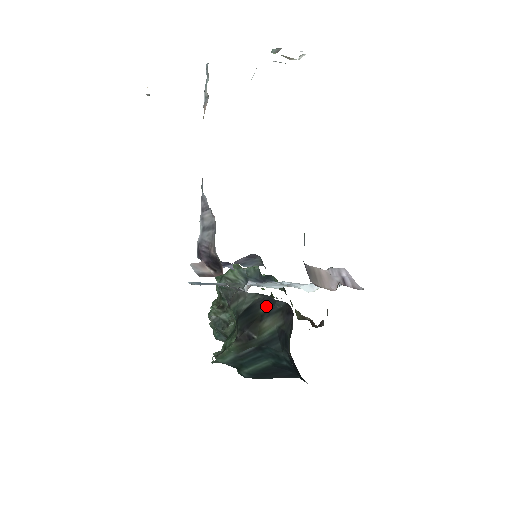
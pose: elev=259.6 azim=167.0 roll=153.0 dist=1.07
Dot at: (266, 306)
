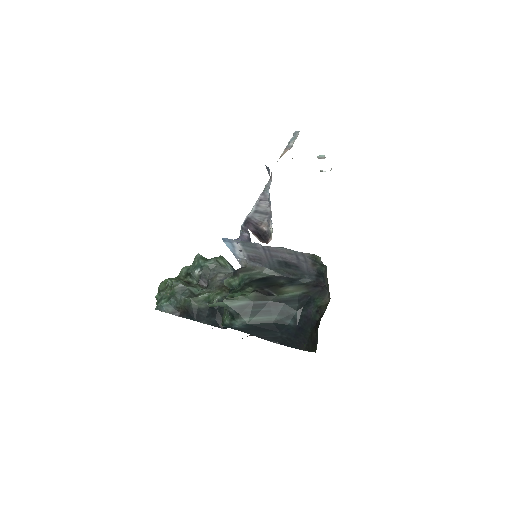
Dot at: (287, 280)
